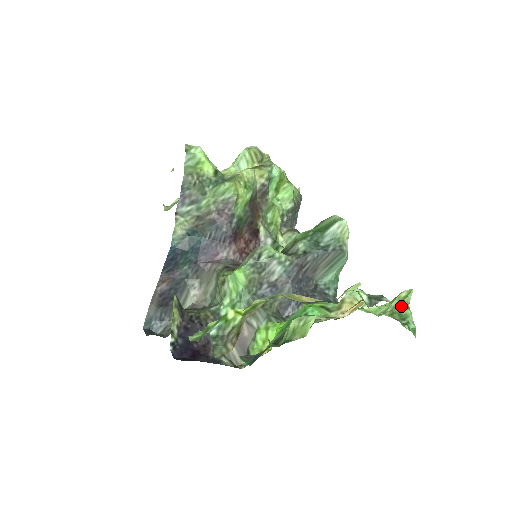
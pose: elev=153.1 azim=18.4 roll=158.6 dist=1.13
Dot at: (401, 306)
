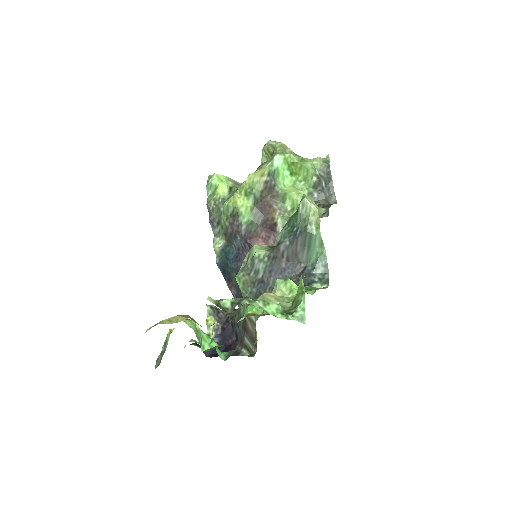
Dot at: (298, 293)
